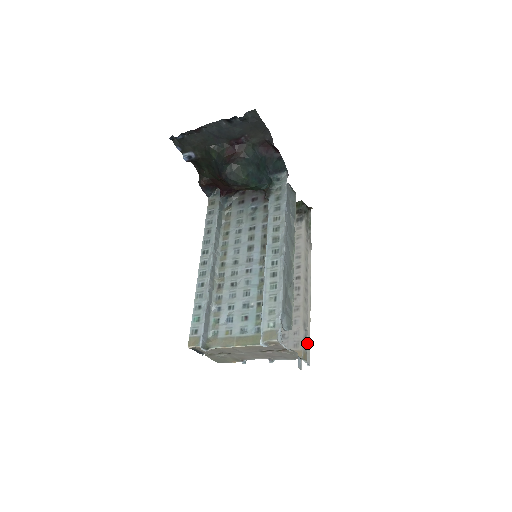
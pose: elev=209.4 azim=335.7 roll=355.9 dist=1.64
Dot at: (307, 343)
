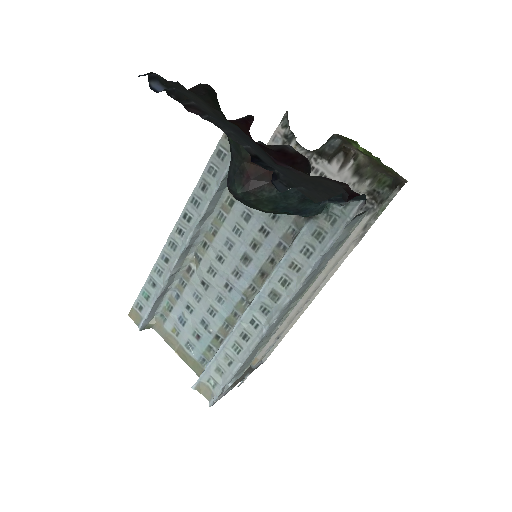
Dot at: (275, 343)
